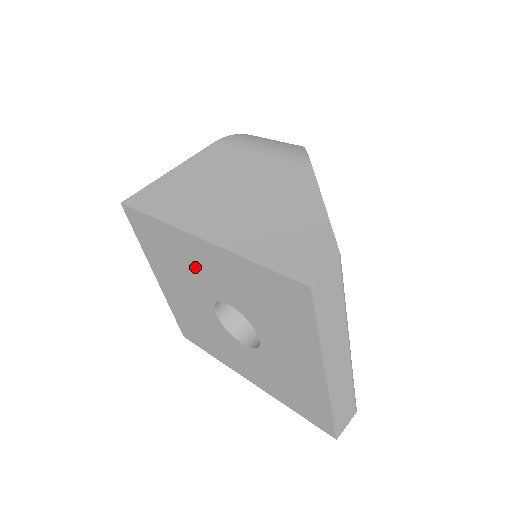
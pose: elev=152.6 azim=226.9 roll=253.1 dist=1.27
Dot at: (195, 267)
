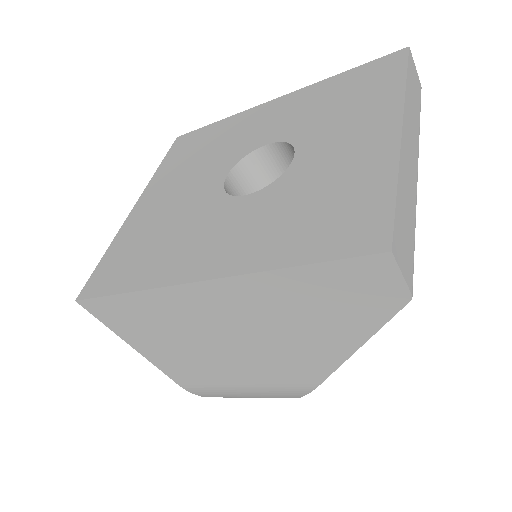
Dot at: (241, 134)
